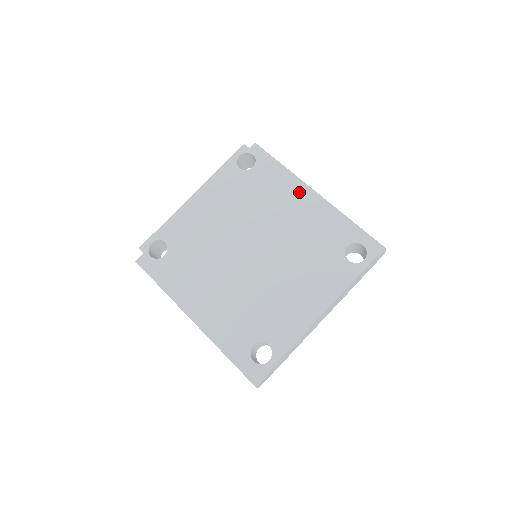
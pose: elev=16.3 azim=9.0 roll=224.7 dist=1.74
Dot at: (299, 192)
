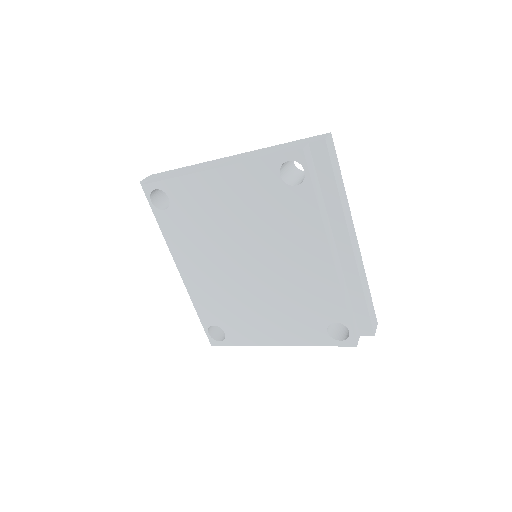
Dot at: (327, 248)
